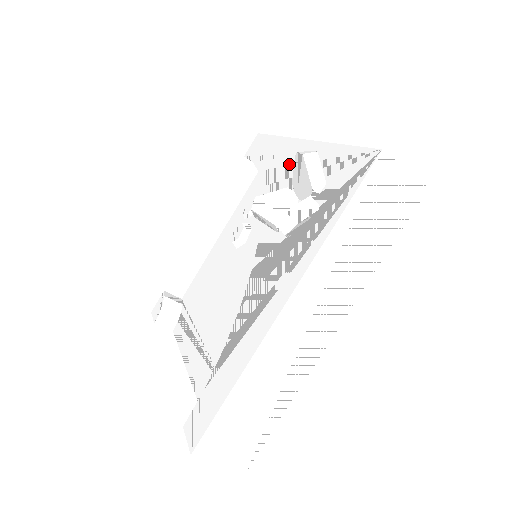
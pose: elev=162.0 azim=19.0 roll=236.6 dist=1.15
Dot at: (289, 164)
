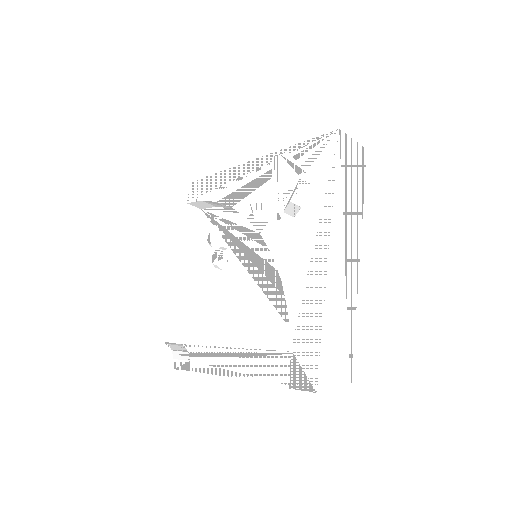
Dot at: (251, 180)
